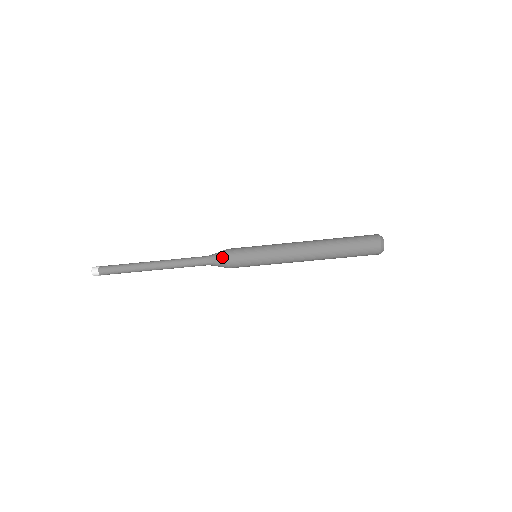
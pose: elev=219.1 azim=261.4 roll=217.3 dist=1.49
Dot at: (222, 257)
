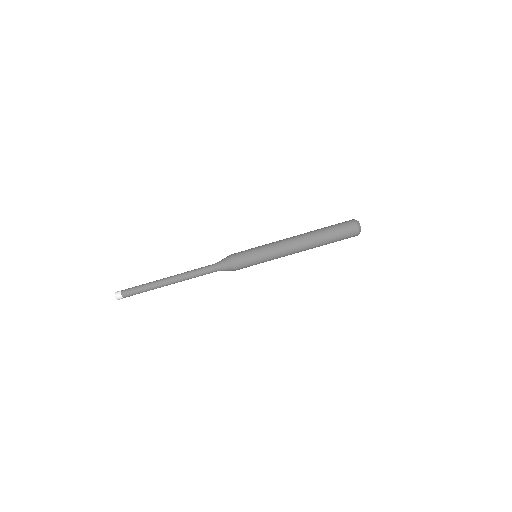
Dot at: (227, 256)
